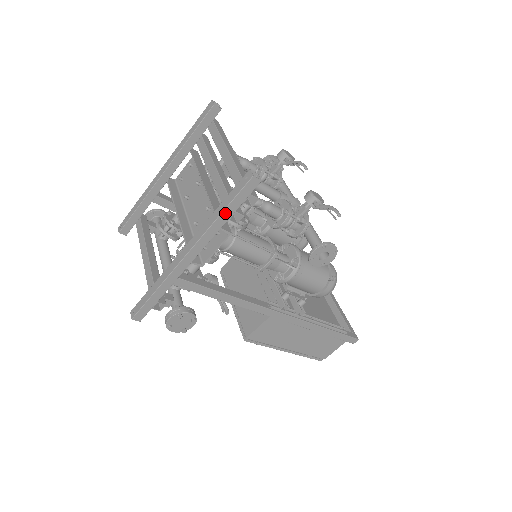
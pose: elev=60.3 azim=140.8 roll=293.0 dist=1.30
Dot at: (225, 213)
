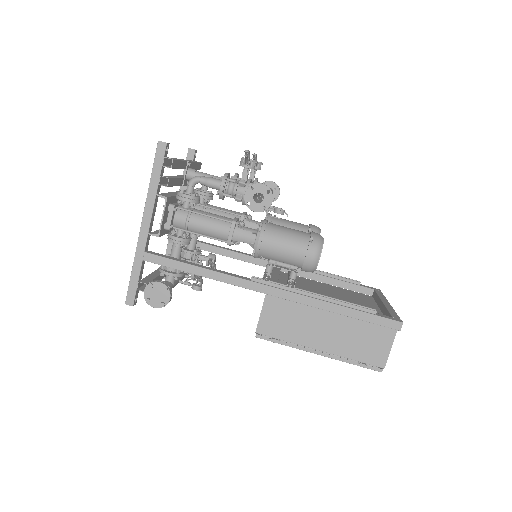
Dot at: (153, 179)
